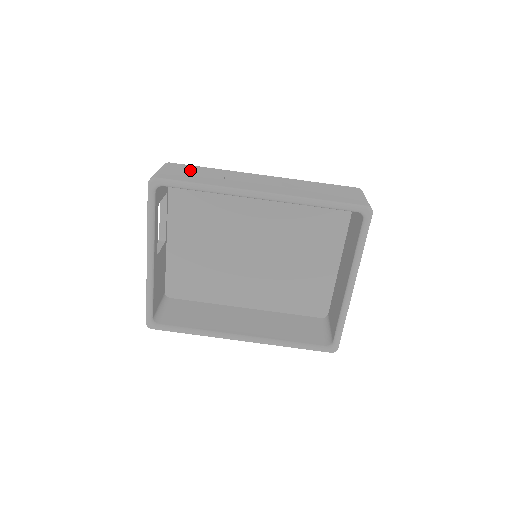
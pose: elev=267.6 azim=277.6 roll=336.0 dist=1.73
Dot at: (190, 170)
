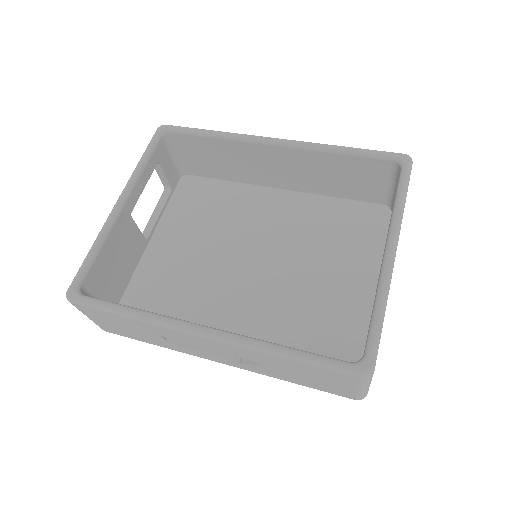
Dot at: occluded
